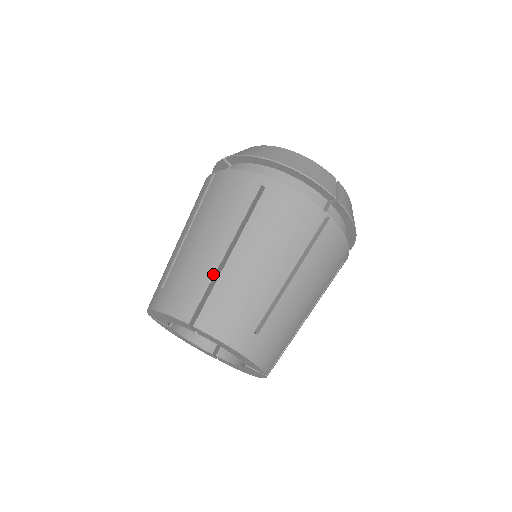
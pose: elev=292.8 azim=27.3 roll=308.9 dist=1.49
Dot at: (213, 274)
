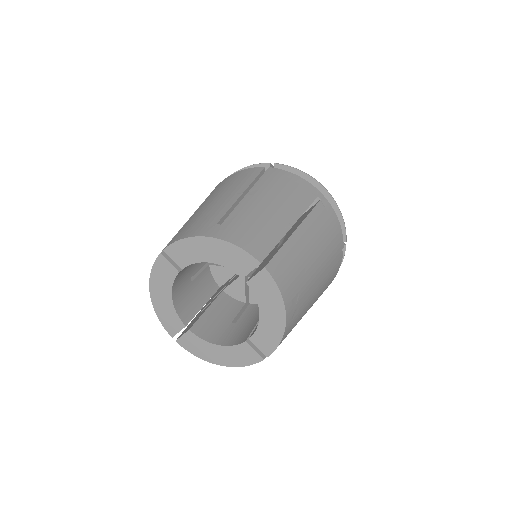
Dot at: occluded
